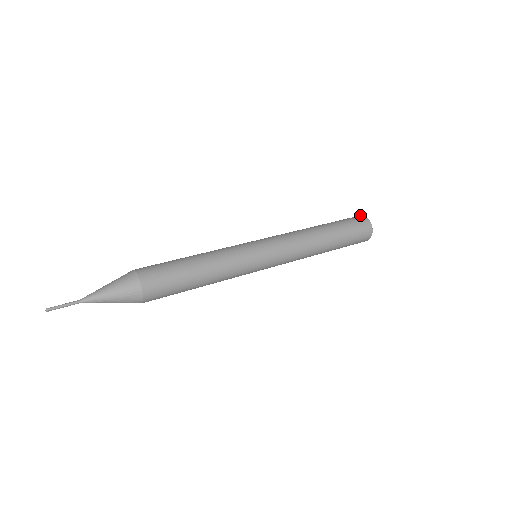
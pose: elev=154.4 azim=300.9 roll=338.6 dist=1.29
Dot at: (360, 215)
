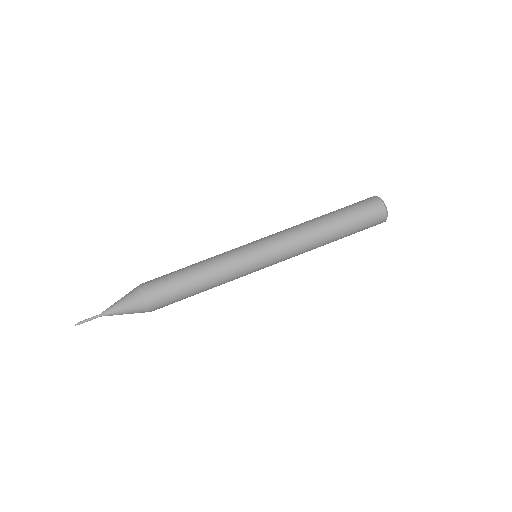
Dot at: (382, 203)
